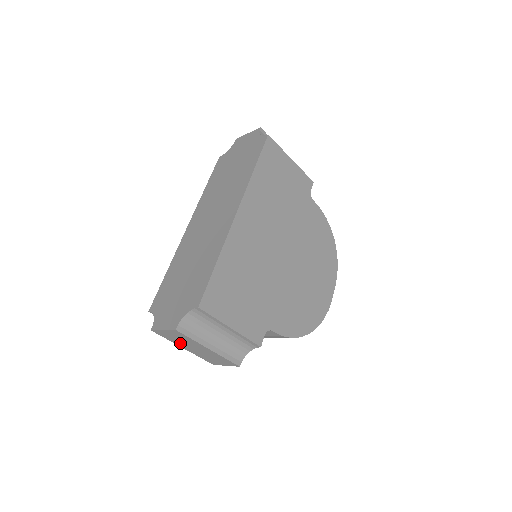
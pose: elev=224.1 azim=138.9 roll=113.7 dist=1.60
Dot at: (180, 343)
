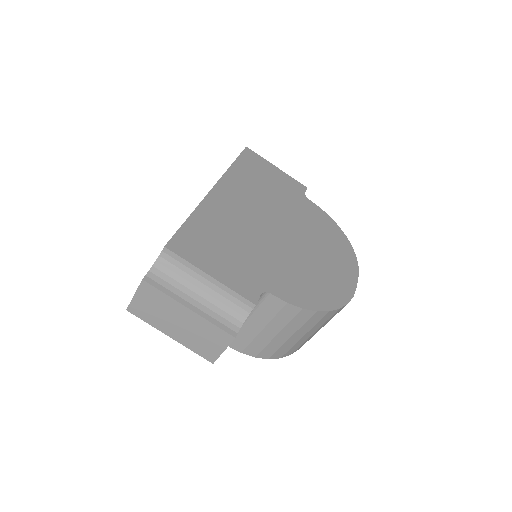
Dot at: (161, 322)
